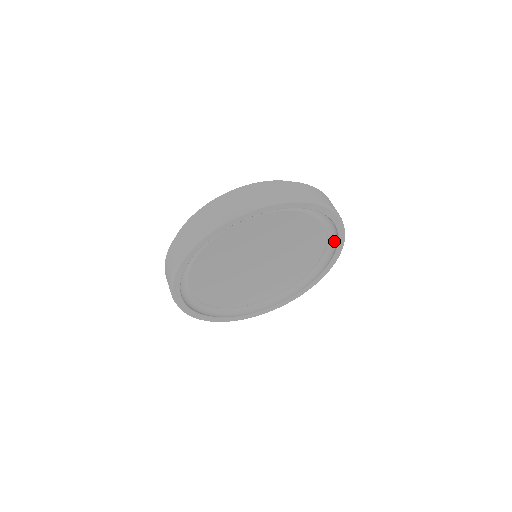
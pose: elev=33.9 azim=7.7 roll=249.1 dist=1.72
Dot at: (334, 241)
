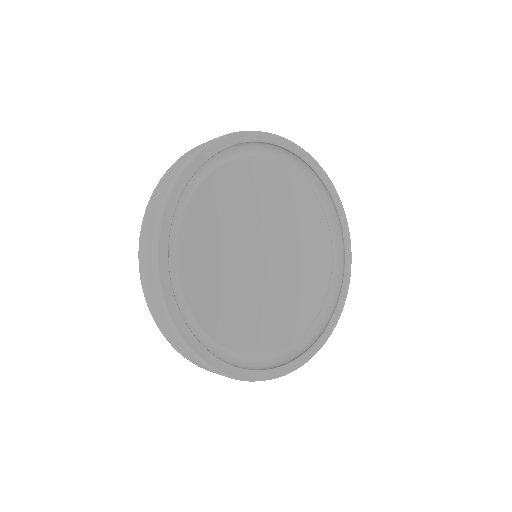
Dot at: (334, 219)
